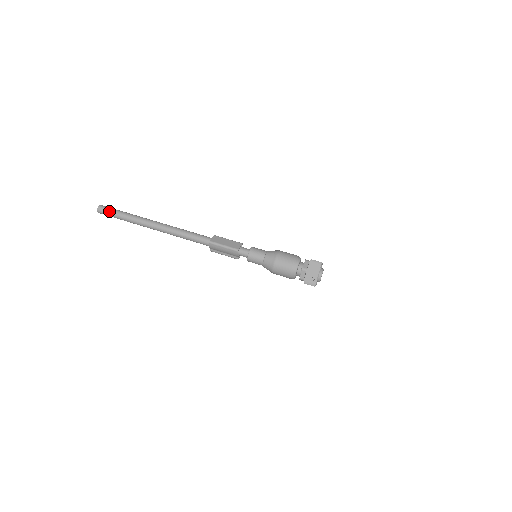
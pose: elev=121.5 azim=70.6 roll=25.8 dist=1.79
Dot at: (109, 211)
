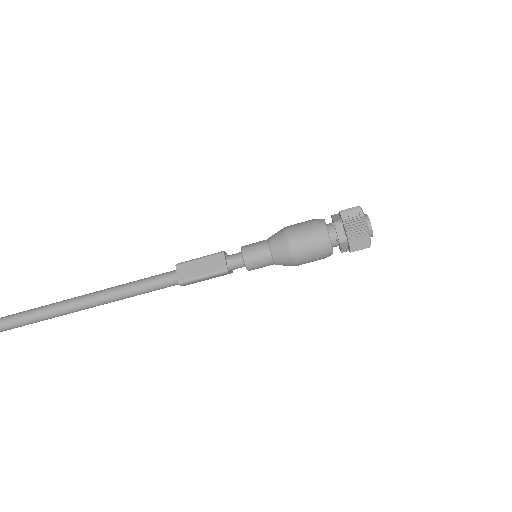
Dot at: (8, 326)
